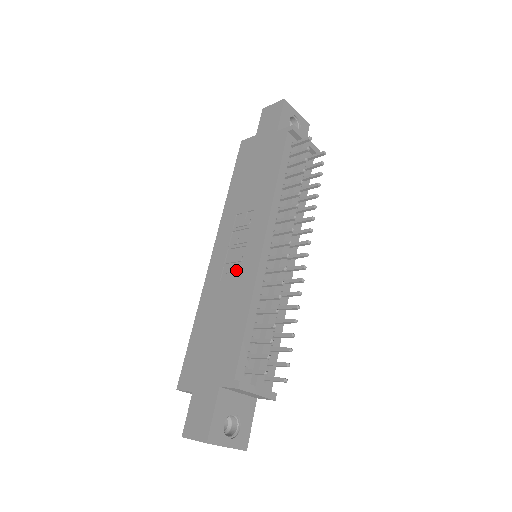
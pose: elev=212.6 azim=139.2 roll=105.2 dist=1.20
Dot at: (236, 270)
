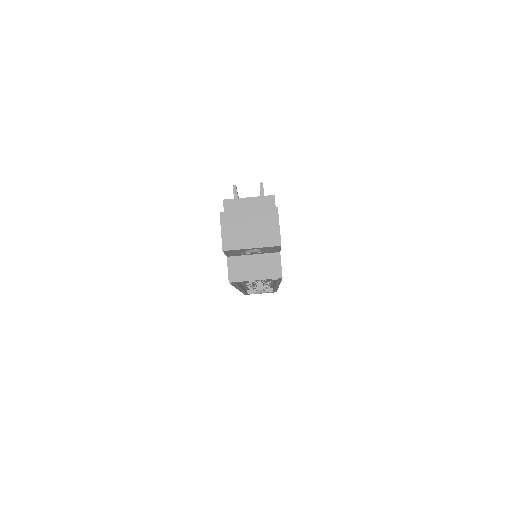
Dot at: occluded
